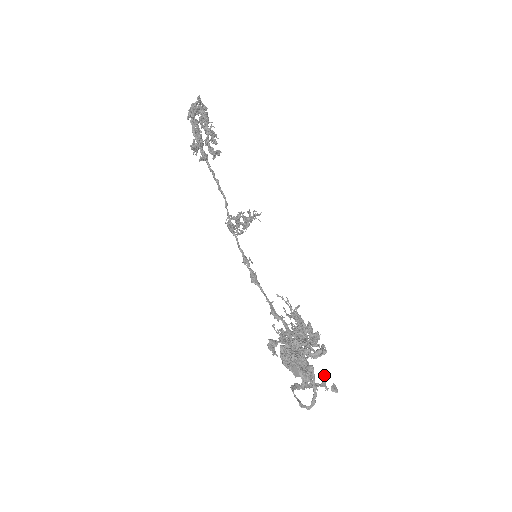
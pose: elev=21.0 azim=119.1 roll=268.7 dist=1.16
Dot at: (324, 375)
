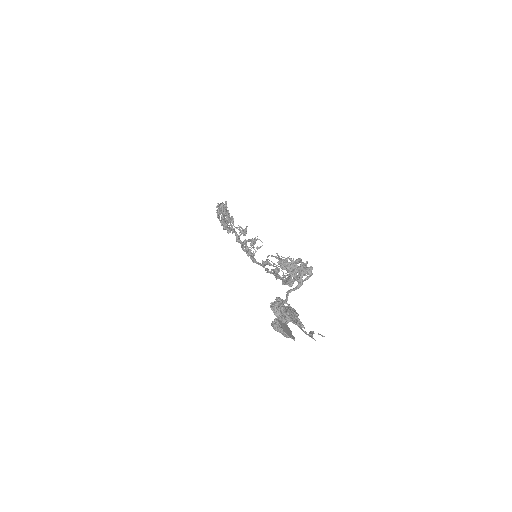
Dot at: (311, 331)
